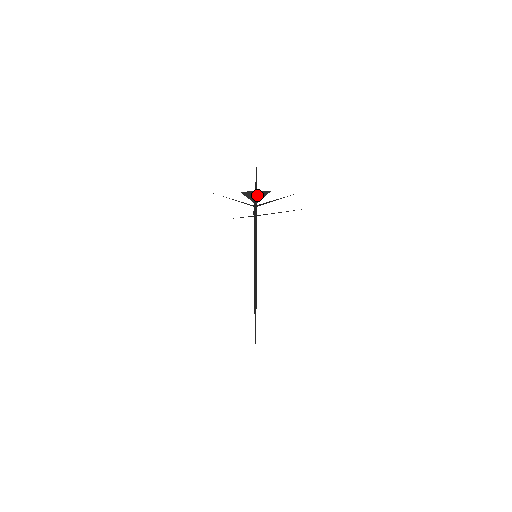
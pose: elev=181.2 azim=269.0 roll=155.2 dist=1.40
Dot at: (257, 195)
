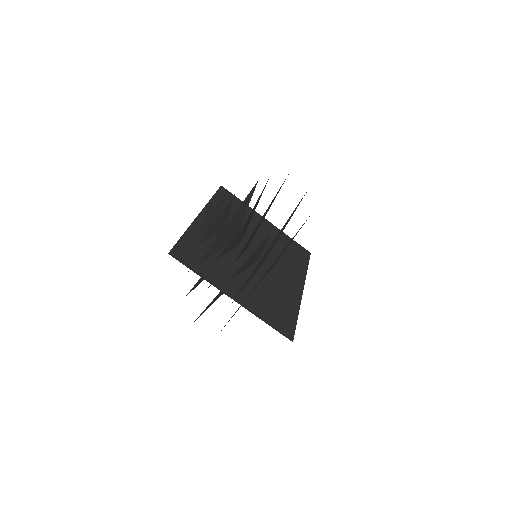
Dot at: (203, 222)
